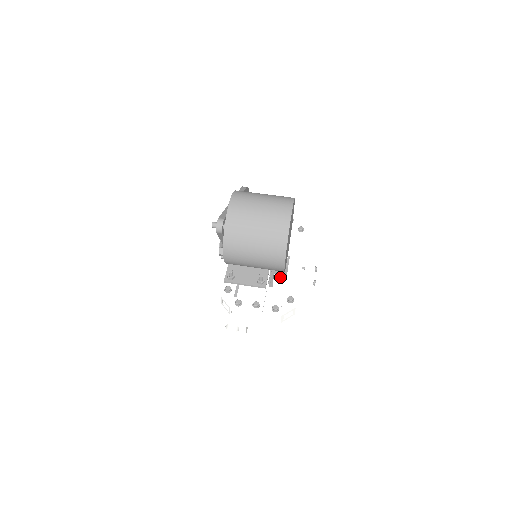
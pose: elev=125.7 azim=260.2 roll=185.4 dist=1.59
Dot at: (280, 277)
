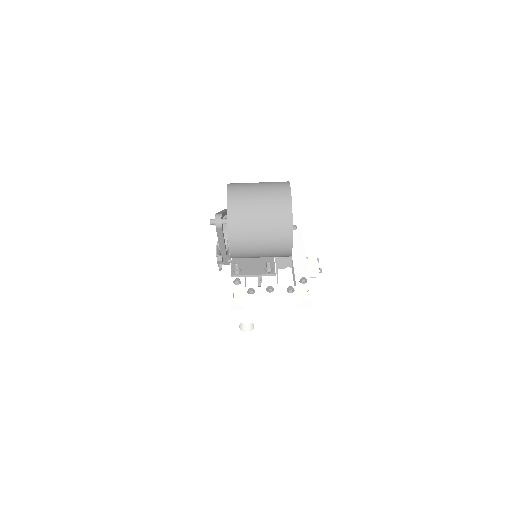
Dot at: (284, 272)
